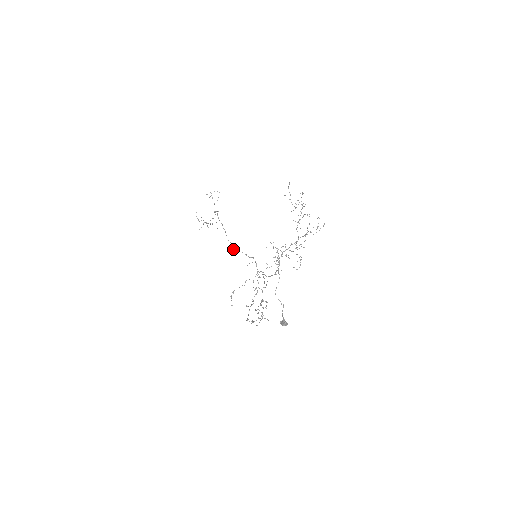
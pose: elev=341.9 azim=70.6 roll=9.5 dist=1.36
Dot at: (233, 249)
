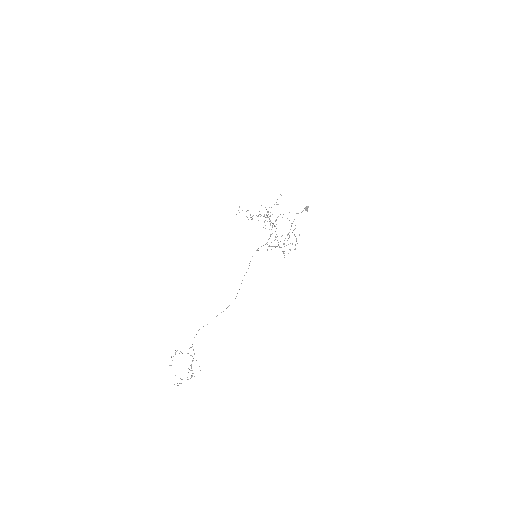
Dot at: occluded
